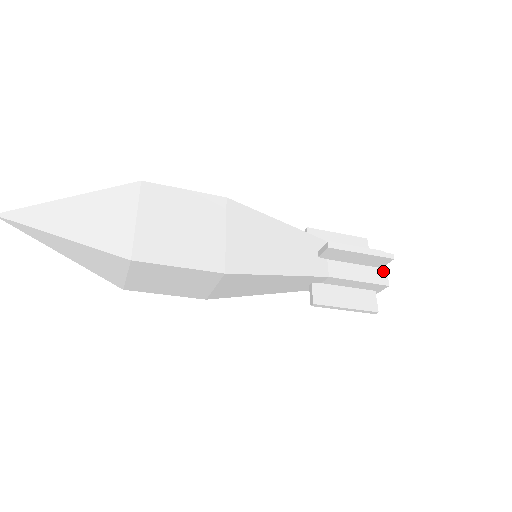
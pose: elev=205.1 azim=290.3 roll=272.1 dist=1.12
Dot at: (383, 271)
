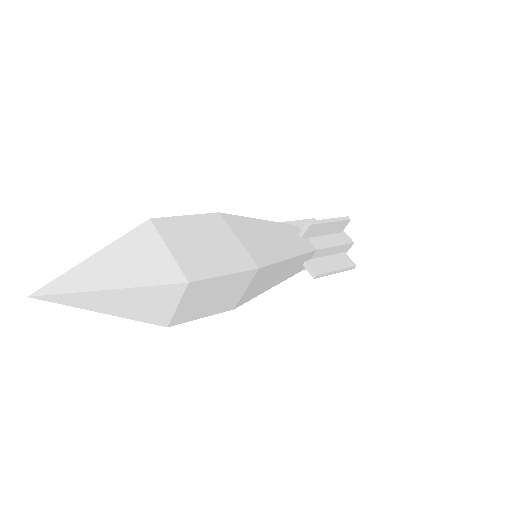
Dot at: (344, 234)
